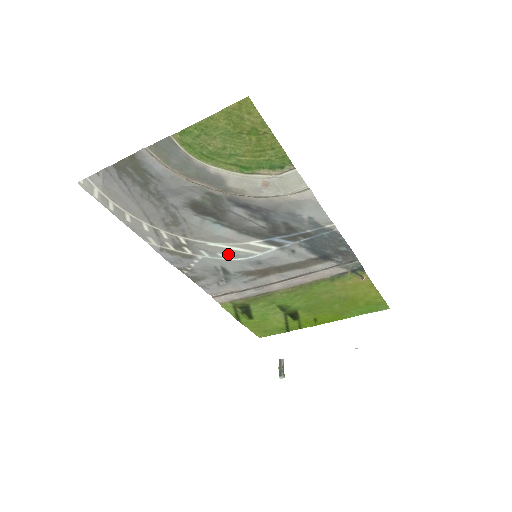
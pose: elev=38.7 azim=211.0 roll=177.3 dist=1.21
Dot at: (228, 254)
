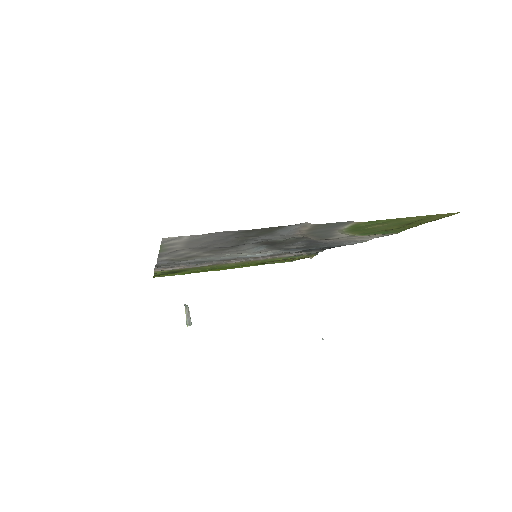
Dot at: (232, 256)
